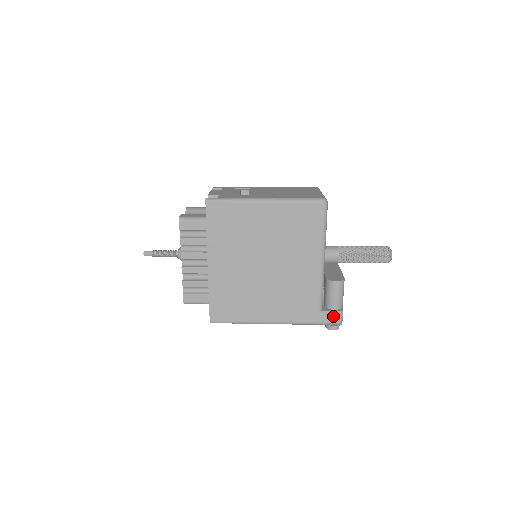
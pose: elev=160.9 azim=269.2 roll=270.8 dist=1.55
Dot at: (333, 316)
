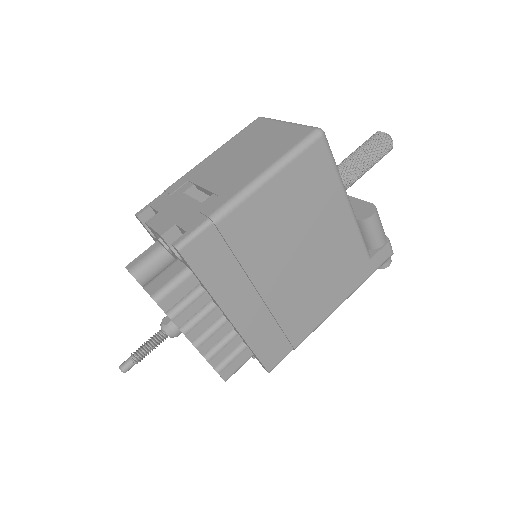
Dot at: (384, 253)
